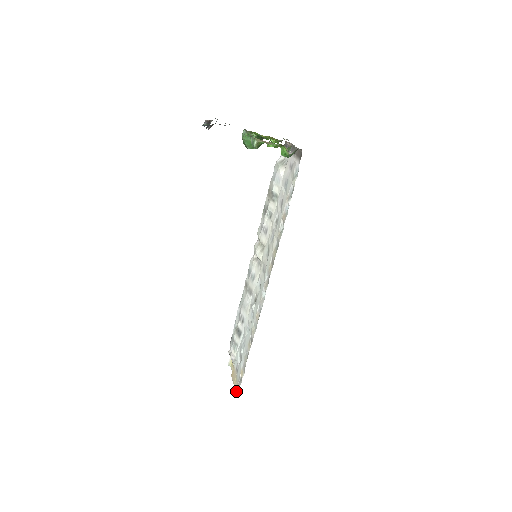
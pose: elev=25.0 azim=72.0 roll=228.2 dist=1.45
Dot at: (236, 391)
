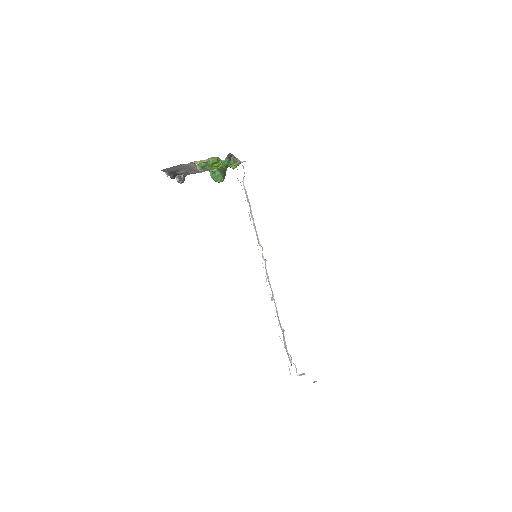
Dot at: occluded
